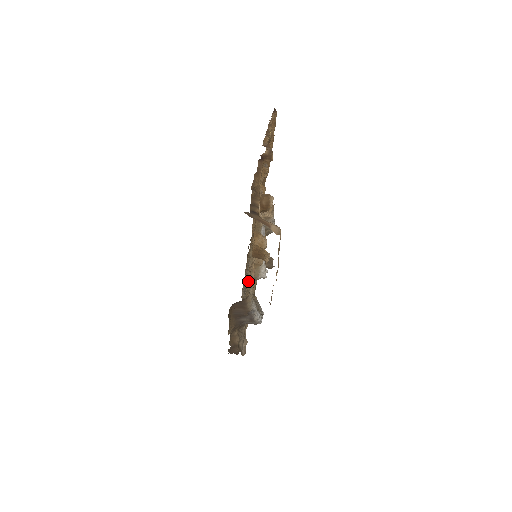
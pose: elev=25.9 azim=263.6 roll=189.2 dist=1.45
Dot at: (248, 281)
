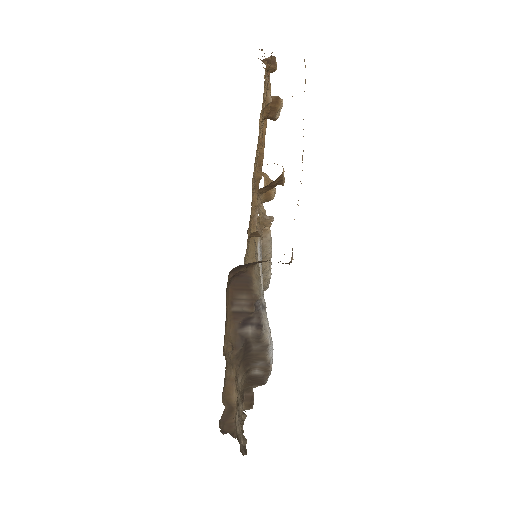
Dot at: occluded
